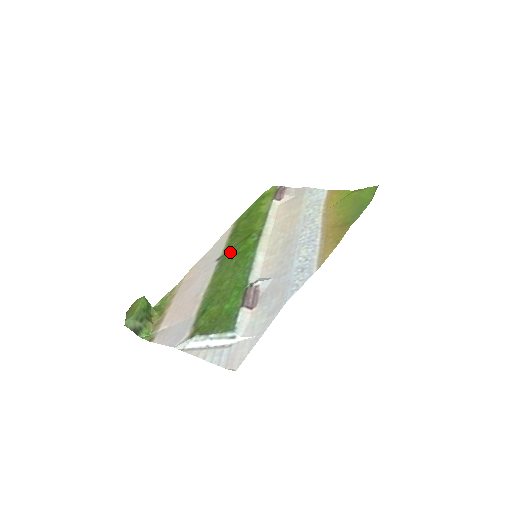
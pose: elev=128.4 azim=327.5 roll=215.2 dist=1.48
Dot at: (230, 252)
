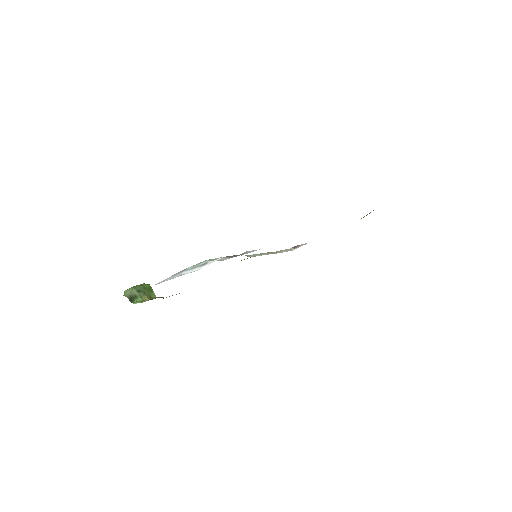
Dot at: occluded
